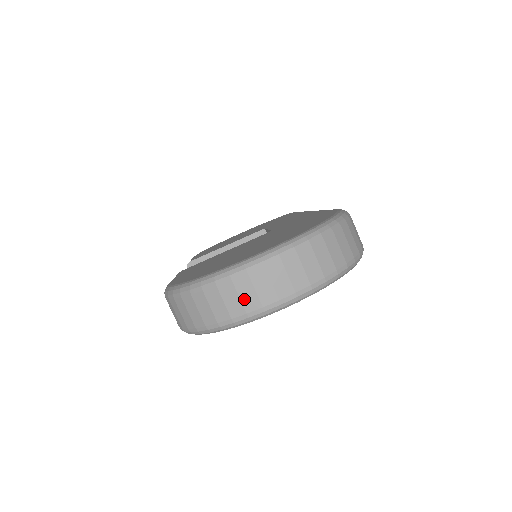
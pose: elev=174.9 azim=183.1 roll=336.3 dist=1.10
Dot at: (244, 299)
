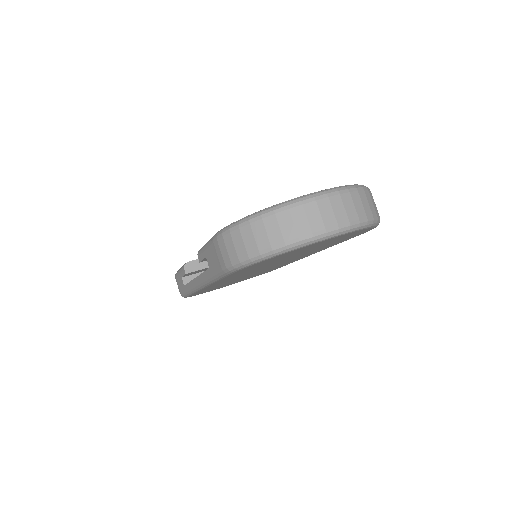
Dot at: (311, 221)
